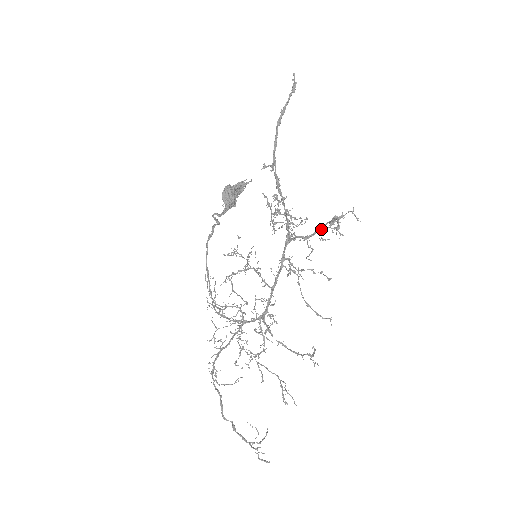
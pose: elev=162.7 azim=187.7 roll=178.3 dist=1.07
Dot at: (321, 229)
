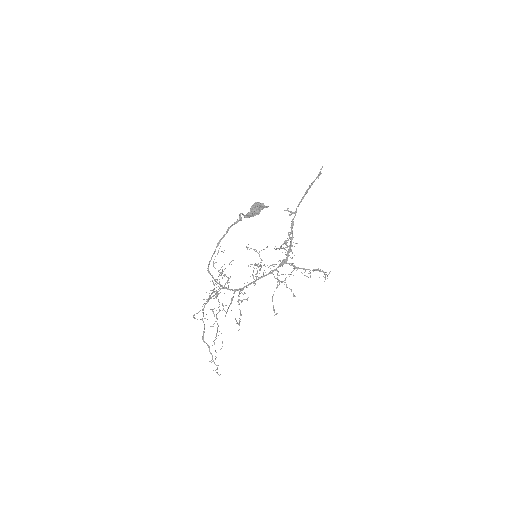
Dot at: occluded
